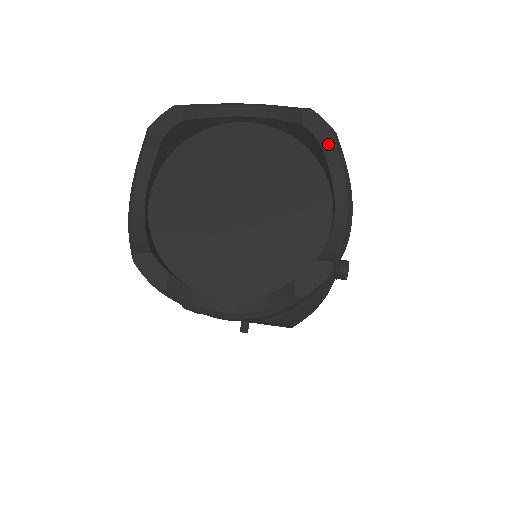
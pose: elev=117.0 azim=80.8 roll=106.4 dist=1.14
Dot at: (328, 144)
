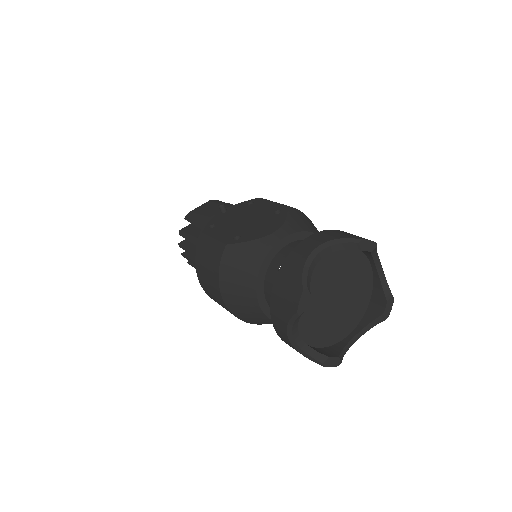
Dot at: (374, 249)
